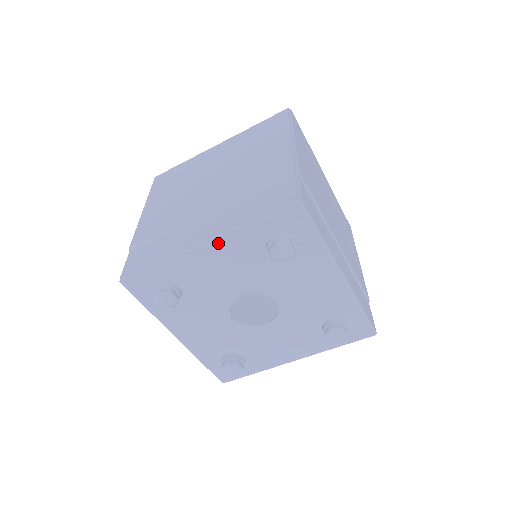
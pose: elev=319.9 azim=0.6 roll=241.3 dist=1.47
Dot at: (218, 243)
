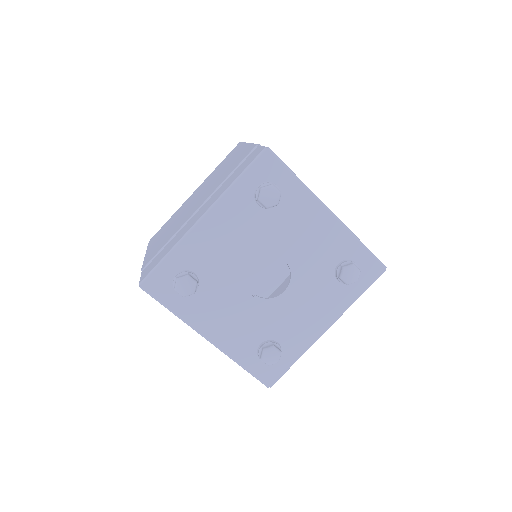
Dot at: (214, 212)
